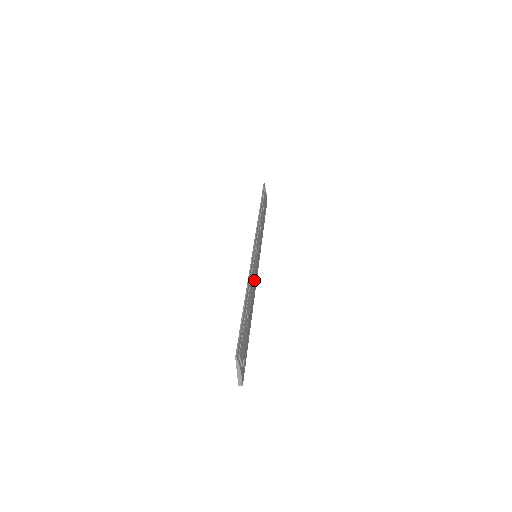
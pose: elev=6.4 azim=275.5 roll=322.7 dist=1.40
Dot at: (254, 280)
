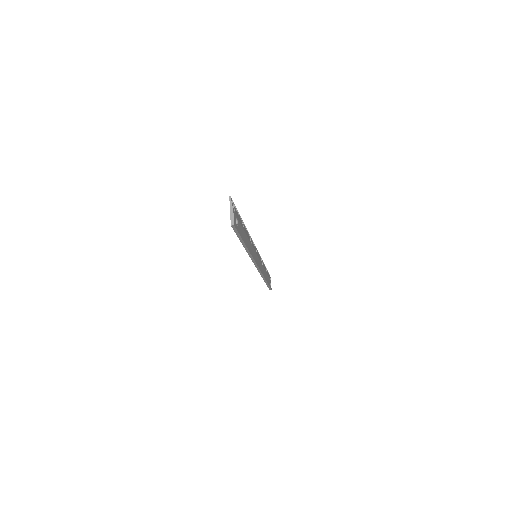
Dot at: (252, 247)
